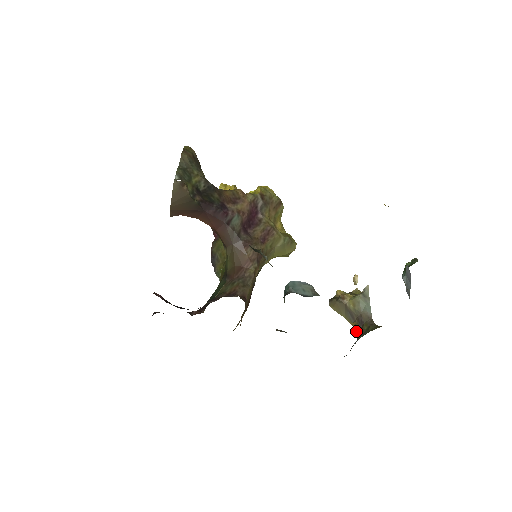
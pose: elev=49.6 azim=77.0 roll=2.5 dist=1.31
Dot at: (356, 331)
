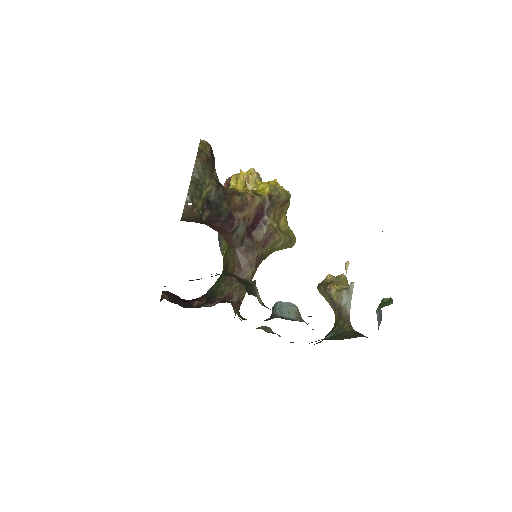
Dot at: (335, 318)
